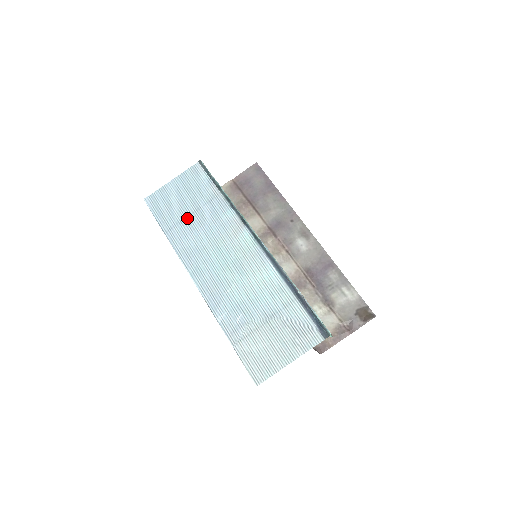
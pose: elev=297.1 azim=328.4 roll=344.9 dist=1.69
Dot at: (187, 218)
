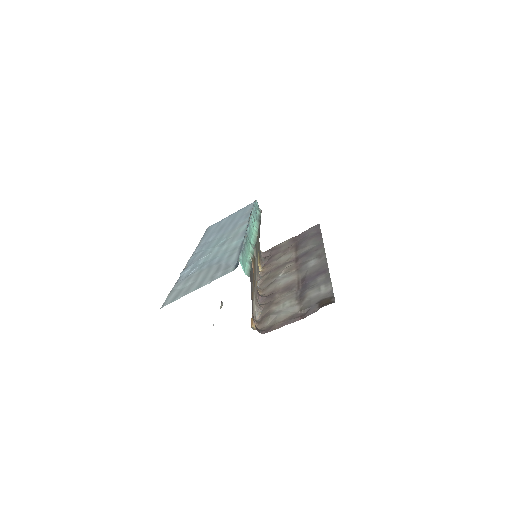
Dot at: (220, 229)
